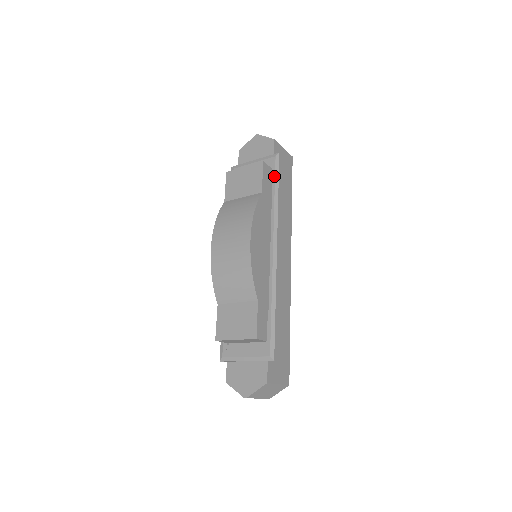
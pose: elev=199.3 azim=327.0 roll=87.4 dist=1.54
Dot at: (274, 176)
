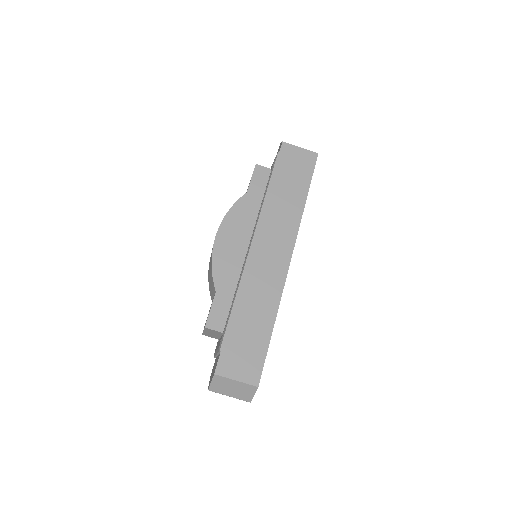
Dot at: (270, 175)
